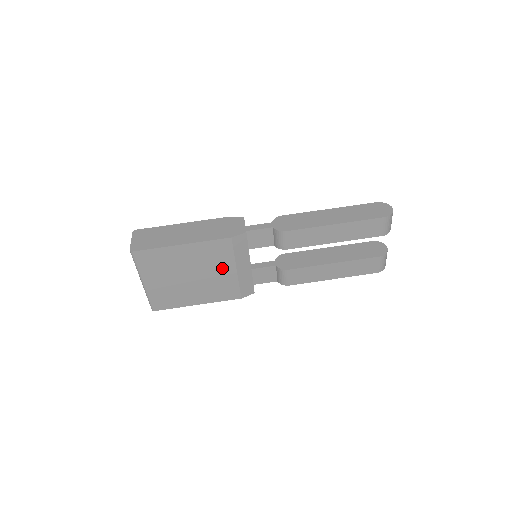
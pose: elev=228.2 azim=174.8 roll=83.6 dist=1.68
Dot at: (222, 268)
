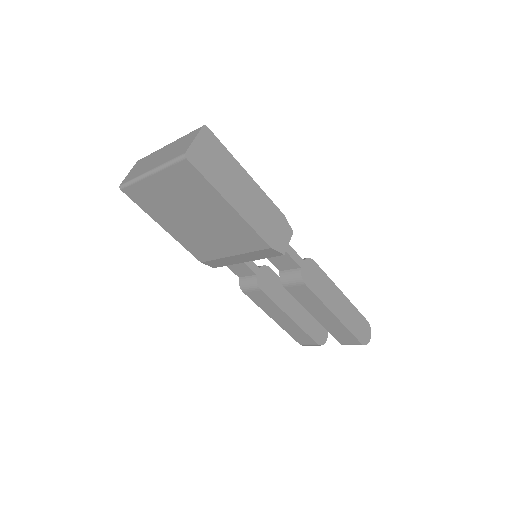
Dot at: (226, 244)
